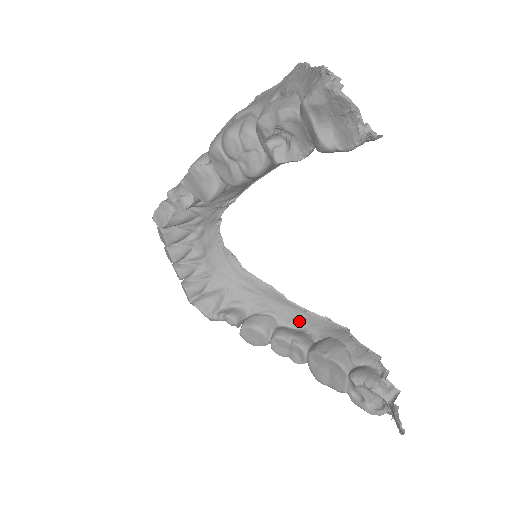
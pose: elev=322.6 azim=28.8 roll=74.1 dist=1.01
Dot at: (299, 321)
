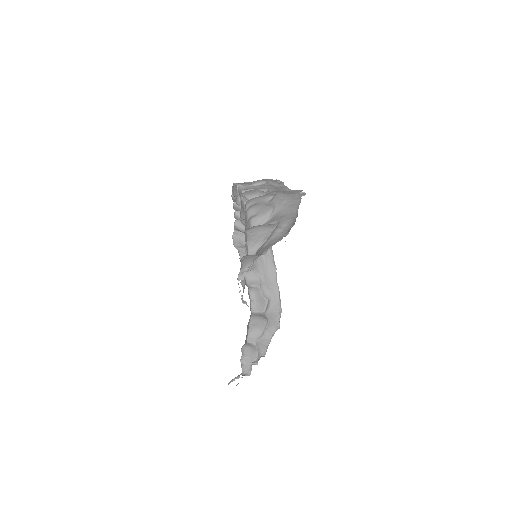
Dot at: (270, 296)
